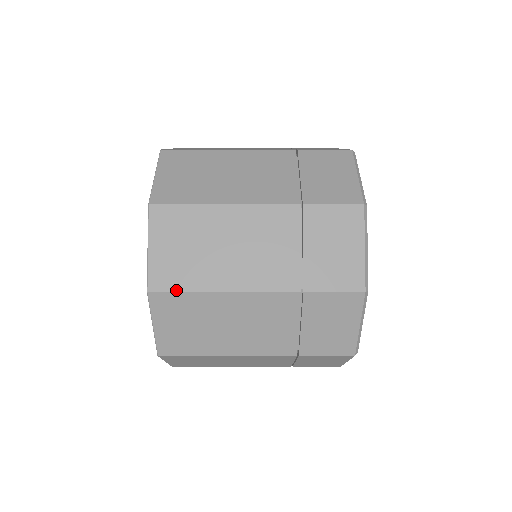
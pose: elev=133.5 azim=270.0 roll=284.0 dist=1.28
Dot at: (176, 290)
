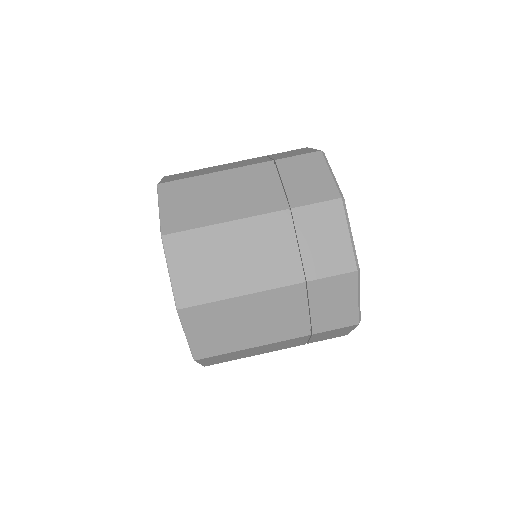
Dot at: (201, 303)
